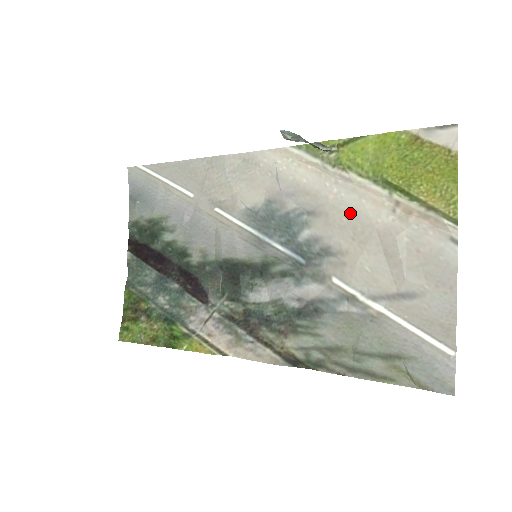
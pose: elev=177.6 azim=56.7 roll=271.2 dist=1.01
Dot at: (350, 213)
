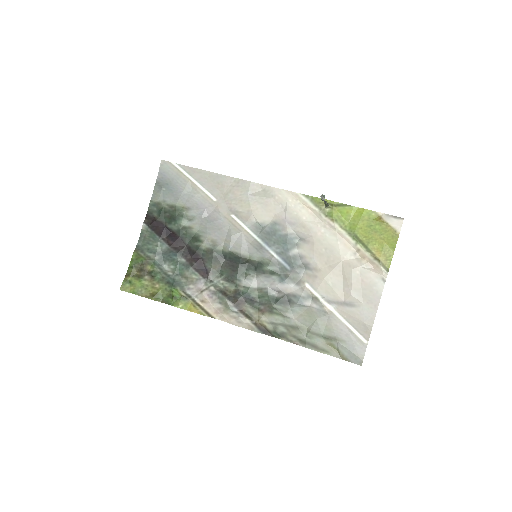
Dot at: (328, 247)
